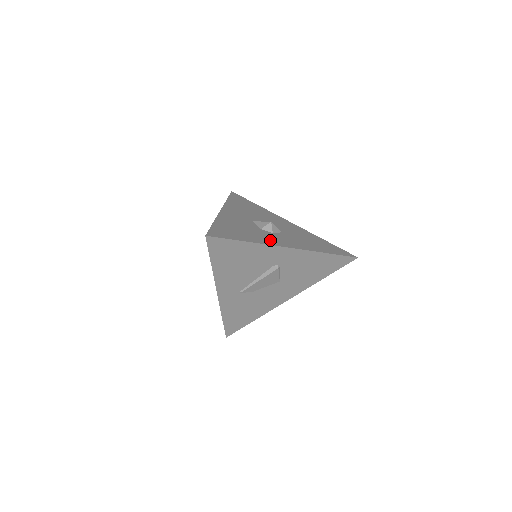
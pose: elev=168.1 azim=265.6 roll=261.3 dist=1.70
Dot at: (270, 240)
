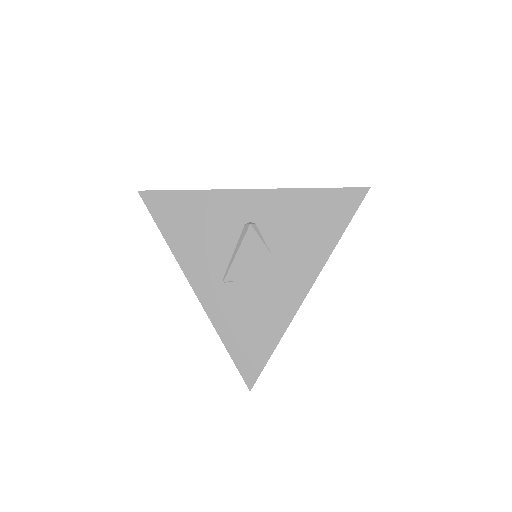
Dot at: occluded
